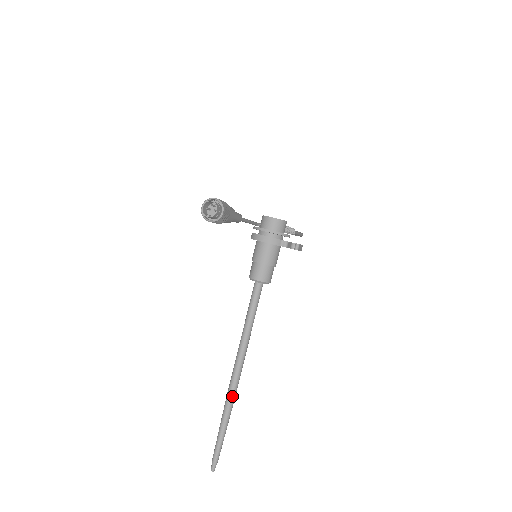
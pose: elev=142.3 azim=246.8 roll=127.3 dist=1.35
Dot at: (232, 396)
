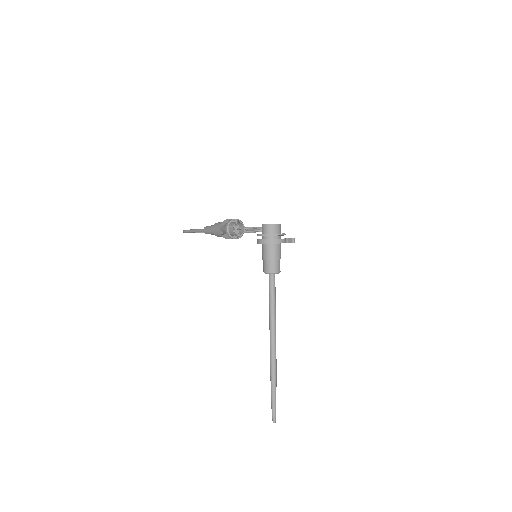
Dot at: (276, 362)
